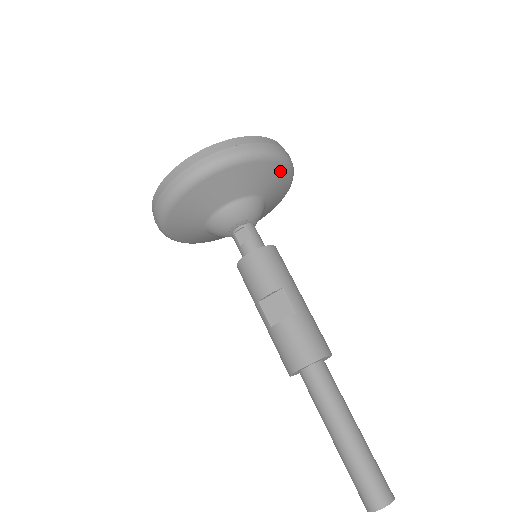
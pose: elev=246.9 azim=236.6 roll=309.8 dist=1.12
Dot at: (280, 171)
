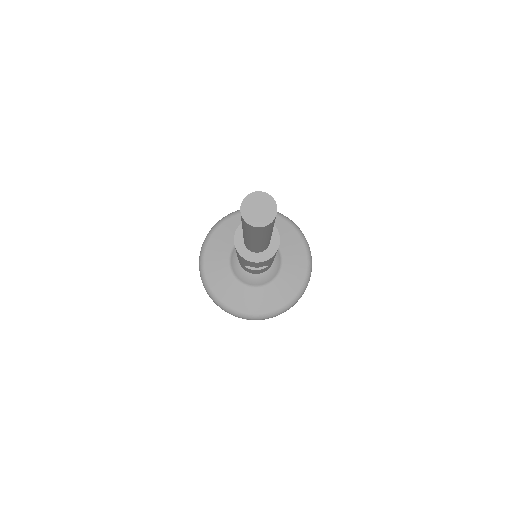
Dot at: (302, 254)
